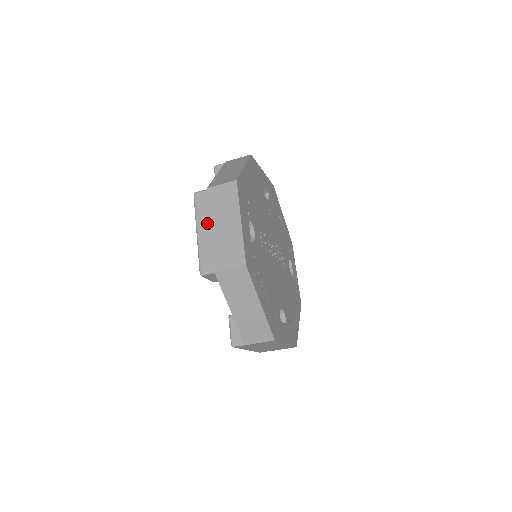
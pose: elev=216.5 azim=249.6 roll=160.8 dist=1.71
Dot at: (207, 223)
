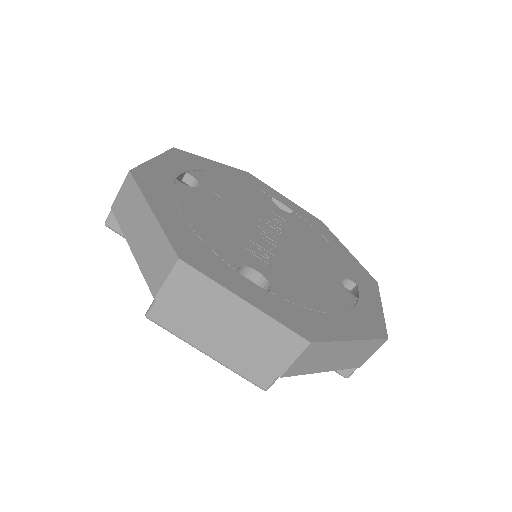
Dot at: (205, 336)
